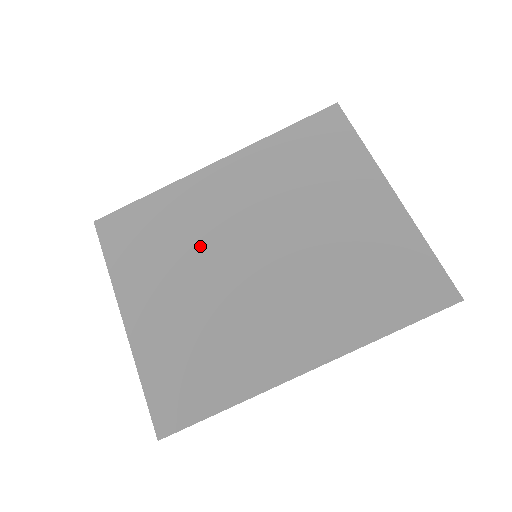
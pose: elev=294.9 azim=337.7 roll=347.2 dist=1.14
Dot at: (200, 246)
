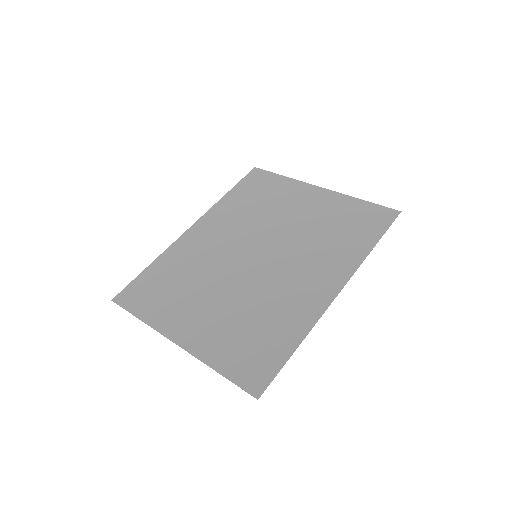
Dot at: (210, 271)
